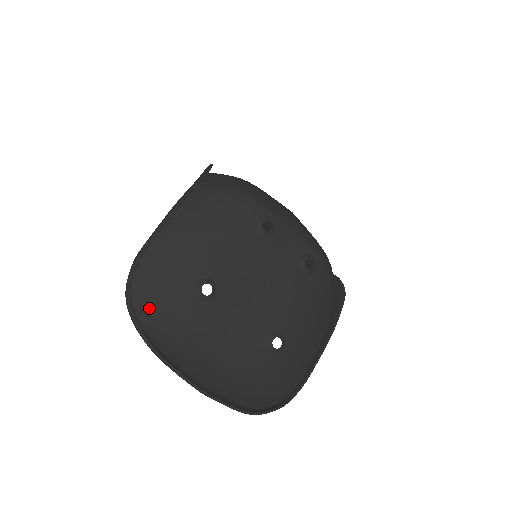
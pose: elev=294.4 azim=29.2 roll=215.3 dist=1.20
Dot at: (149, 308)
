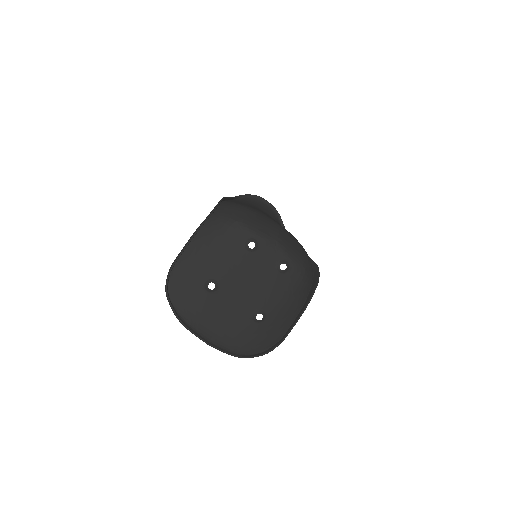
Dot at: (179, 296)
